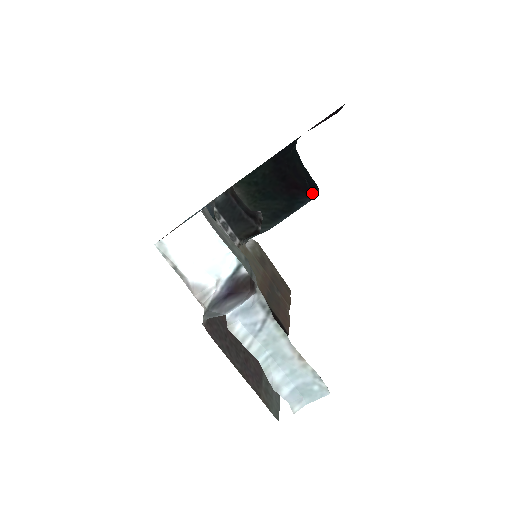
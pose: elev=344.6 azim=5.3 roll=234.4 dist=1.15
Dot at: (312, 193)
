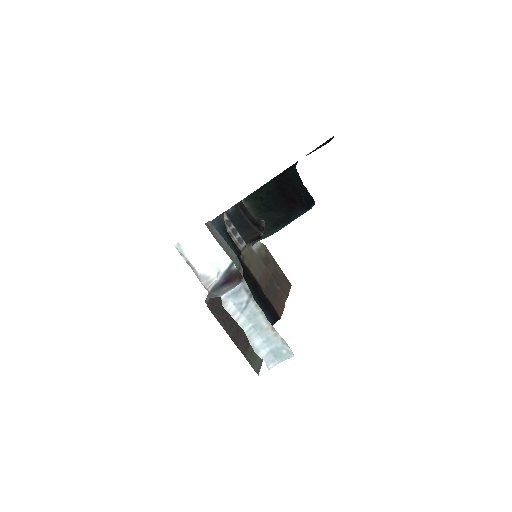
Dot at: (306, 207)
